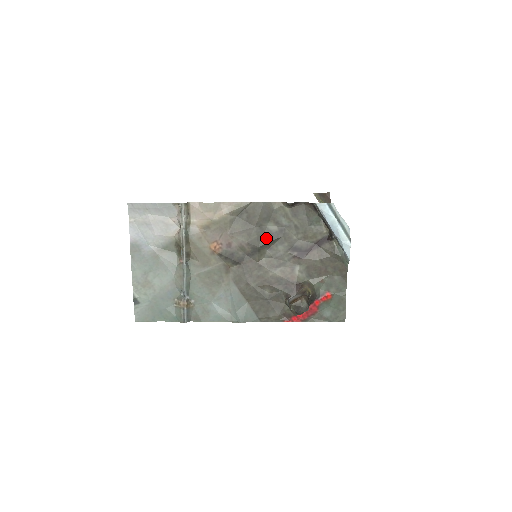
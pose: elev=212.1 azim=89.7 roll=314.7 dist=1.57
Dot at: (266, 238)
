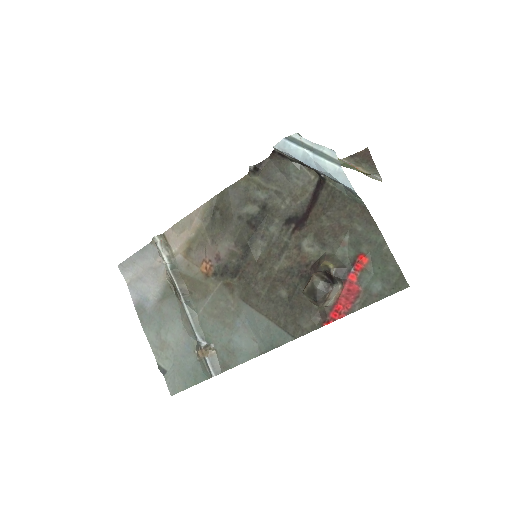
Dot at: (251, 227)
